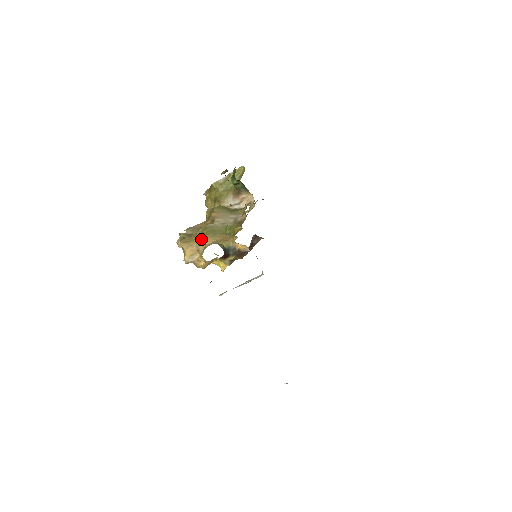
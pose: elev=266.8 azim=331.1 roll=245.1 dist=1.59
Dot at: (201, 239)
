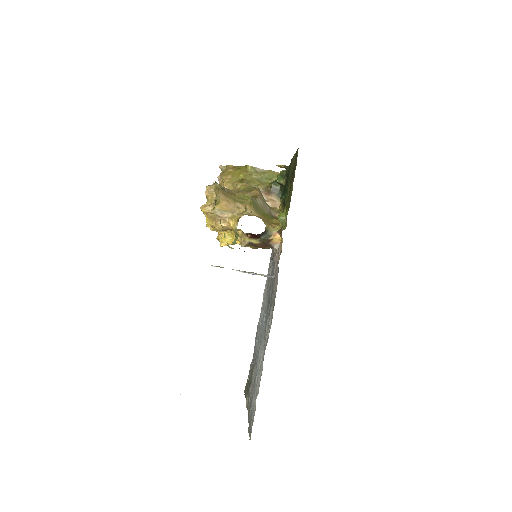
Dot at: (242, 203)
